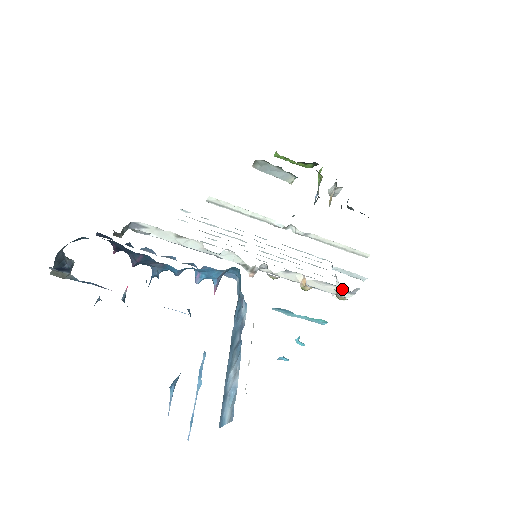
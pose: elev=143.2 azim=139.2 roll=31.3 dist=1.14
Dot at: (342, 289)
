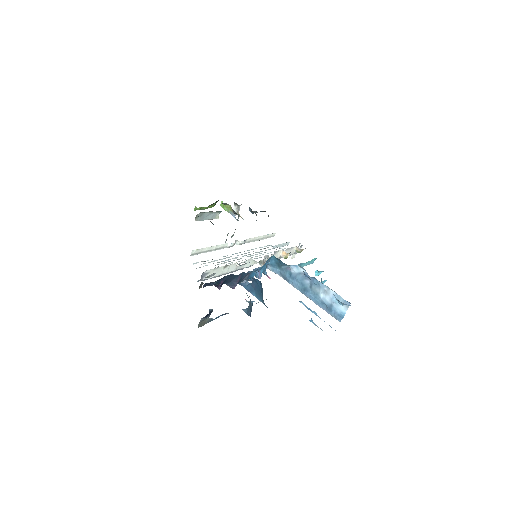
Dot at: occluded
